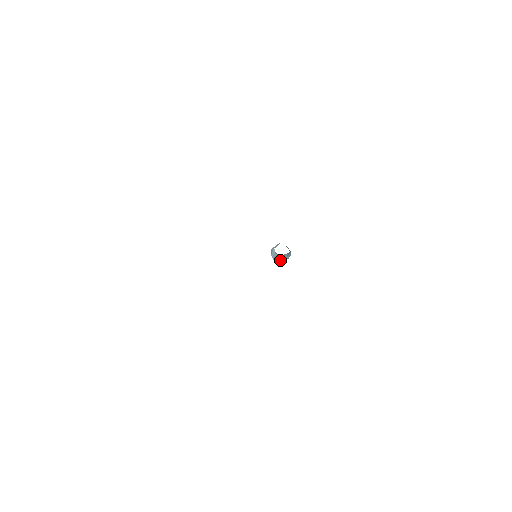
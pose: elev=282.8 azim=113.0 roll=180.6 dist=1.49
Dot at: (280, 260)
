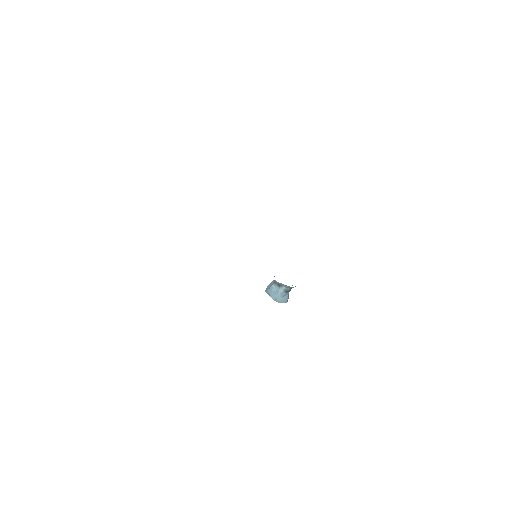
Dot at: (271, 295)
